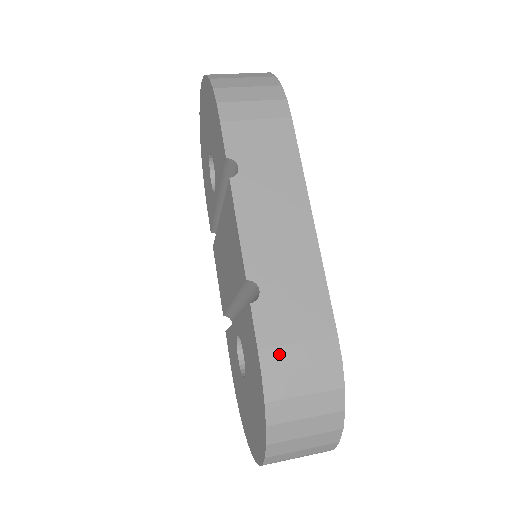
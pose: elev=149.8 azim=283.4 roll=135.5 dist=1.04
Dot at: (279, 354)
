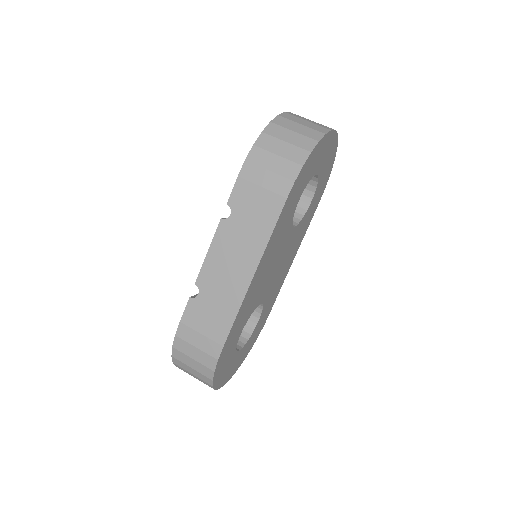
Dot at: (189, 332)
